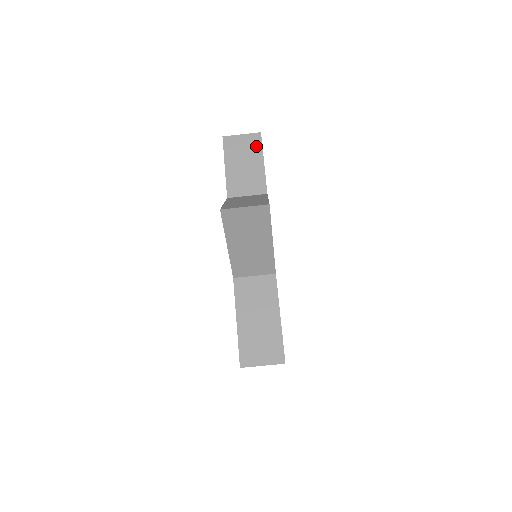
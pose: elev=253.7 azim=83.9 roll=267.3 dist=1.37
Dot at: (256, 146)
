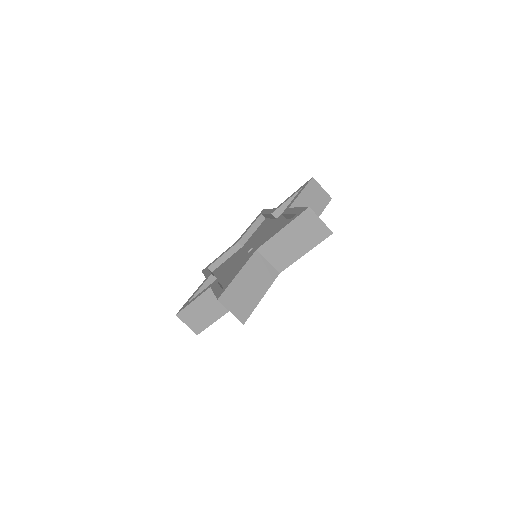
Dot at: (324, 202)
